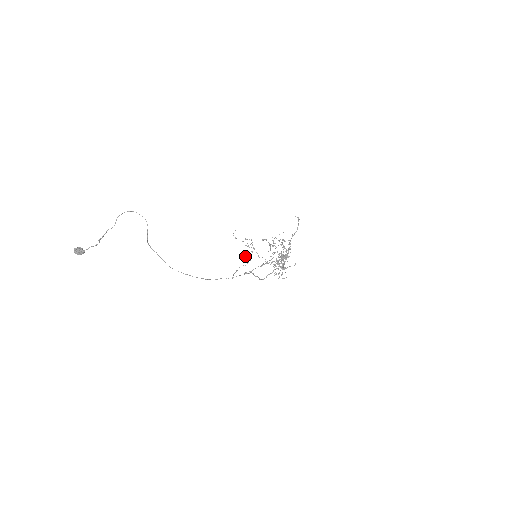
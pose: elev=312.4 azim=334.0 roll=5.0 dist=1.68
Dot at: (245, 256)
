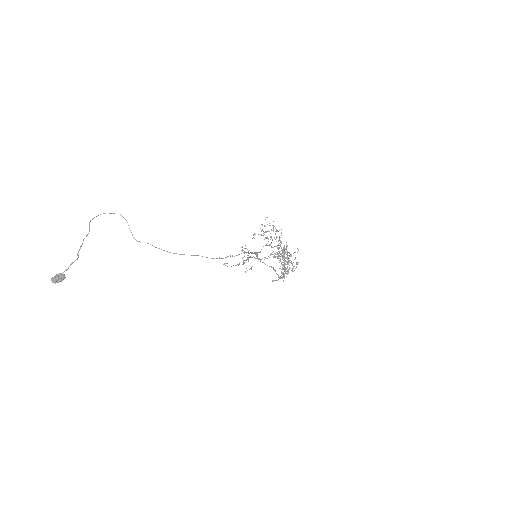
Dot at: (244, 248)
